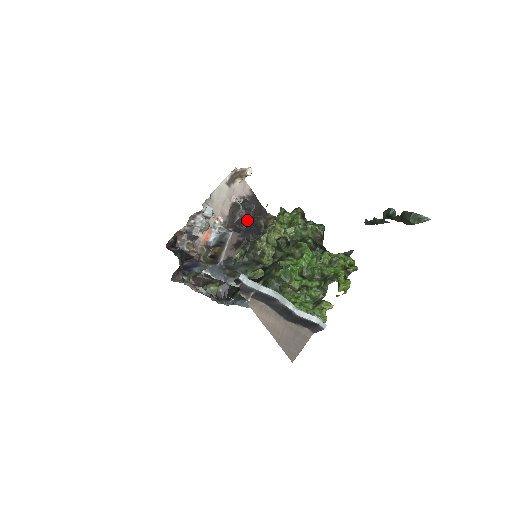
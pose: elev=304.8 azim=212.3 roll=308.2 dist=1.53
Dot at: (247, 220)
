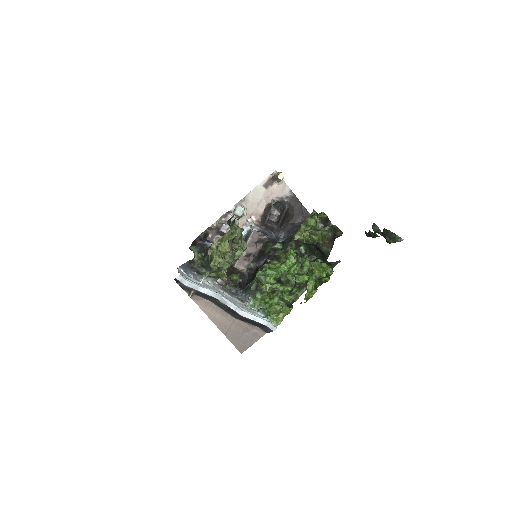
Dot at: (280, 220)
